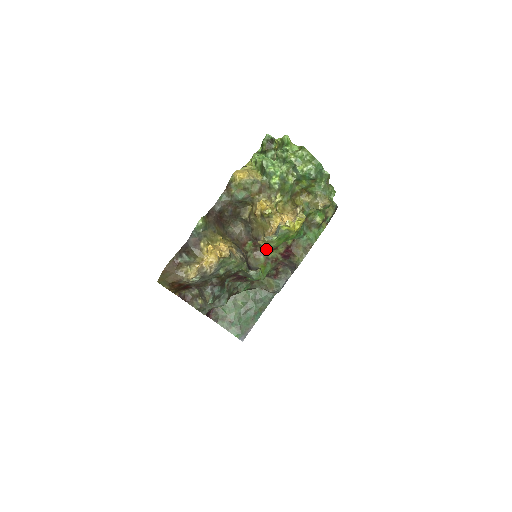
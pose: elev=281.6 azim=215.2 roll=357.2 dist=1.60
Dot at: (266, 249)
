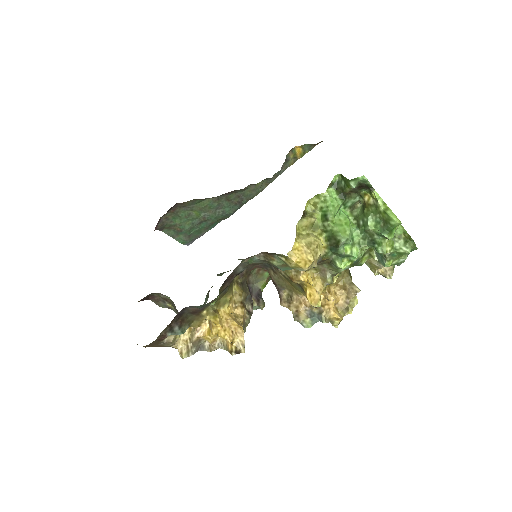
Dot at: occluded
